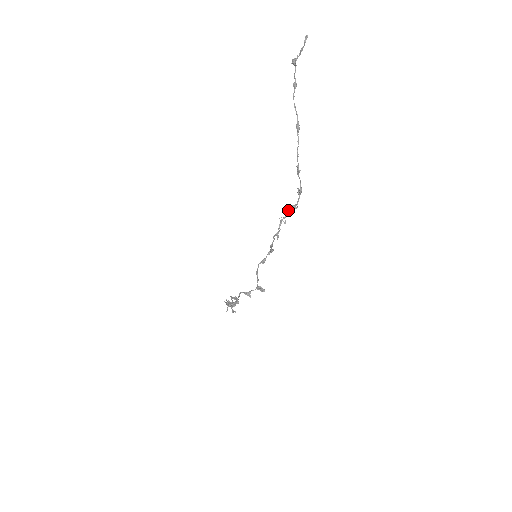
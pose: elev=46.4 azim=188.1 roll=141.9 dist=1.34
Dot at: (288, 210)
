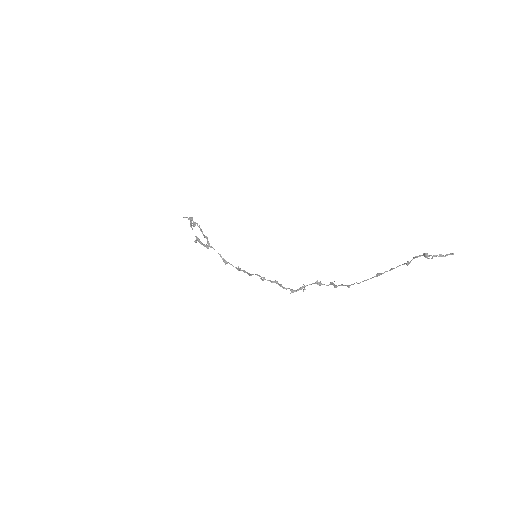
Dot at: (314, 283)
